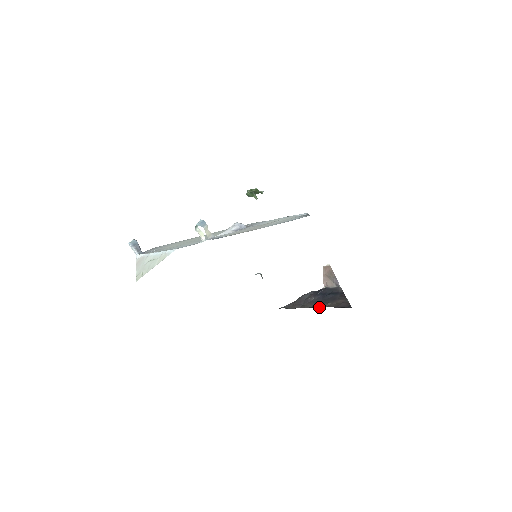
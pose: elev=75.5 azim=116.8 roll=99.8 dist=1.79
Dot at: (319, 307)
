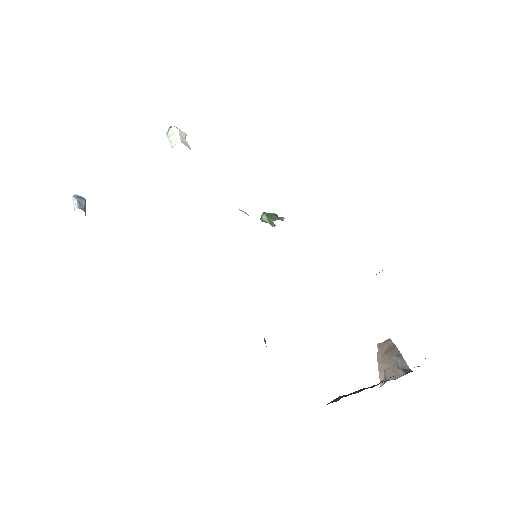
Dot at: occluded
